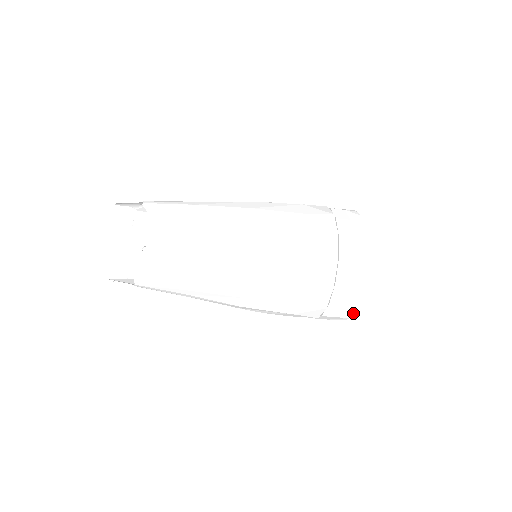
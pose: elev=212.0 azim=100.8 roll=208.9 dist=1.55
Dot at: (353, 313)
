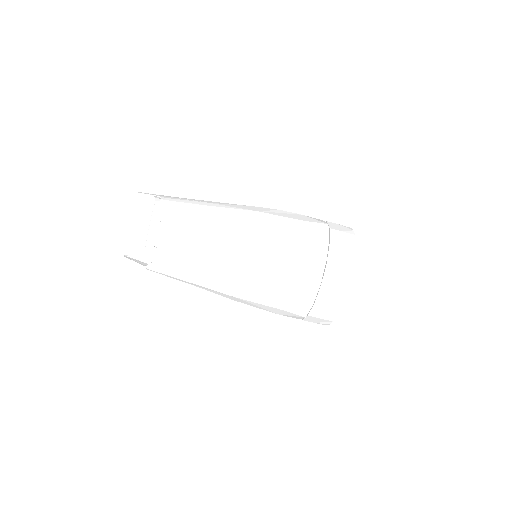
Dot at: (329, 324)
